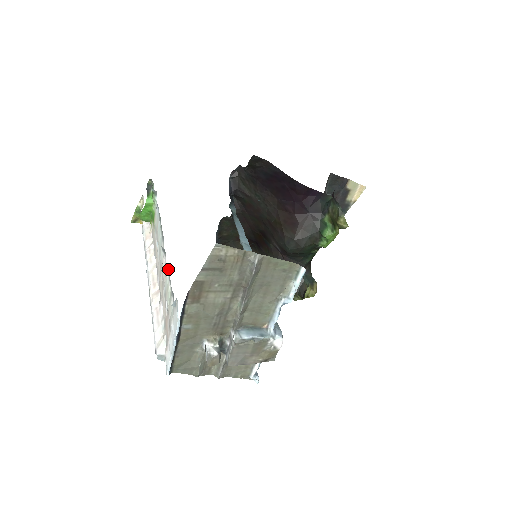
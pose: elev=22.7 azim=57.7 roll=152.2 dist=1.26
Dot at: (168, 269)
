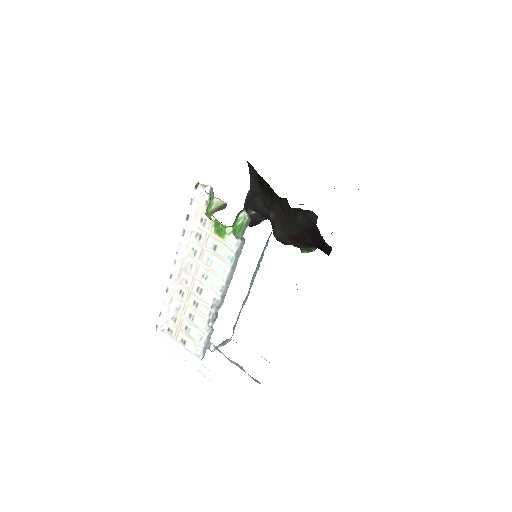
Dot at: (210, 328)
